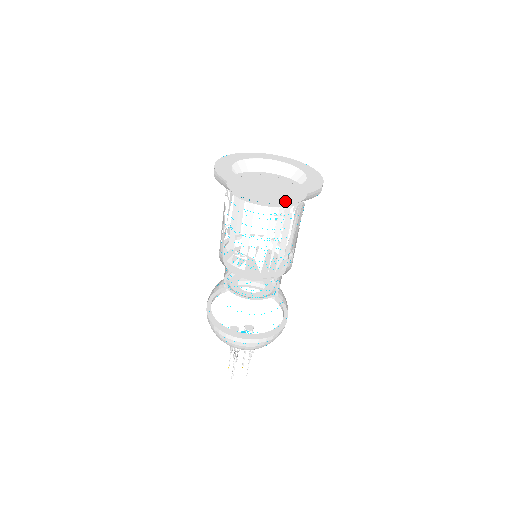
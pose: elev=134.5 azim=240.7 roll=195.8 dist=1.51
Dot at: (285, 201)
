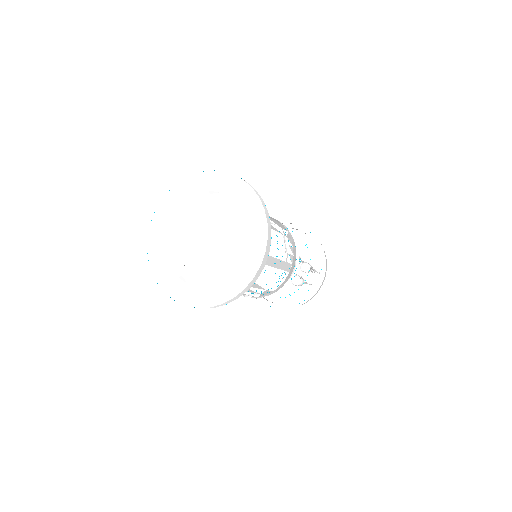
Dot at: (199, 279)
